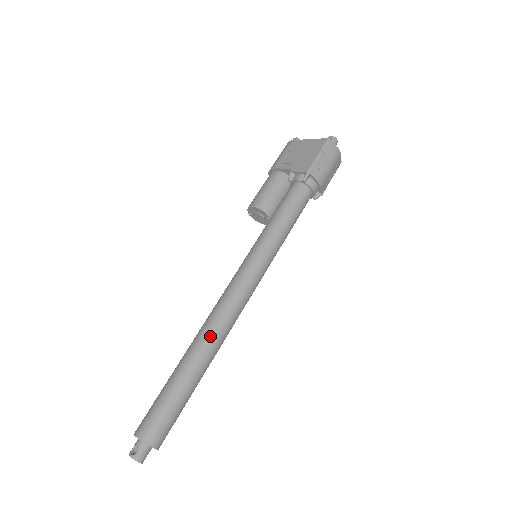
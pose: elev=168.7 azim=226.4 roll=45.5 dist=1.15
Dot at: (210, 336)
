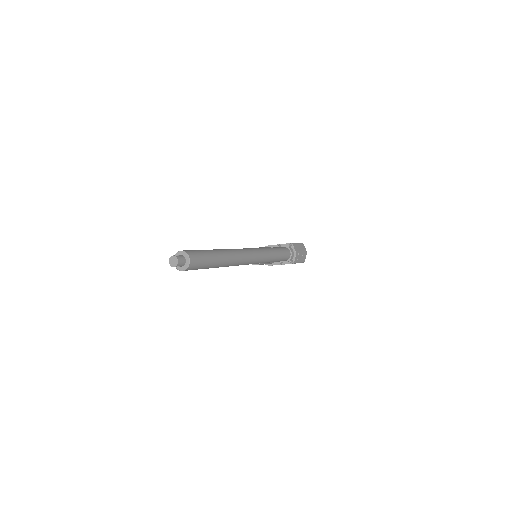
Dot at: (231, 251)
